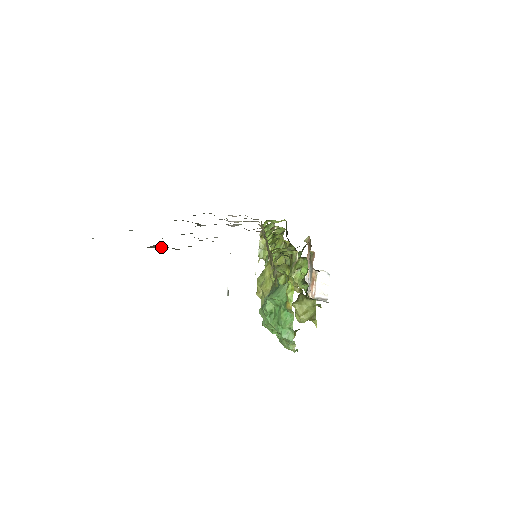
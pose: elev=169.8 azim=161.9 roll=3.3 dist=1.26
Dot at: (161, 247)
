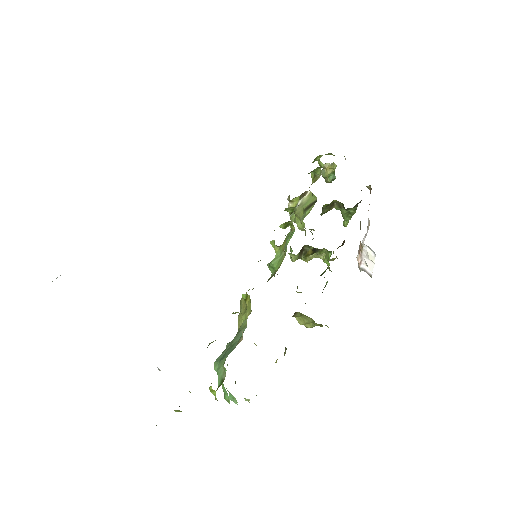
Dot at: occluded
